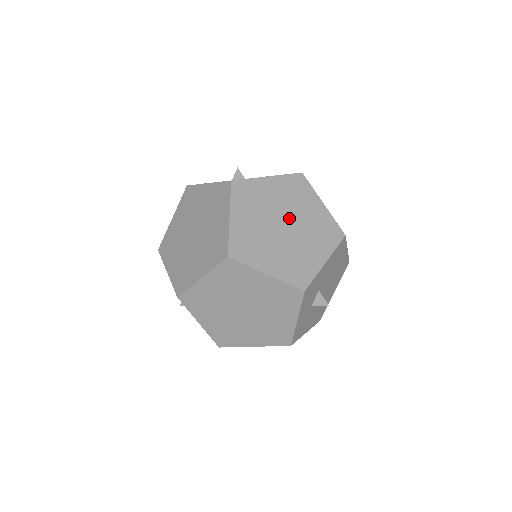
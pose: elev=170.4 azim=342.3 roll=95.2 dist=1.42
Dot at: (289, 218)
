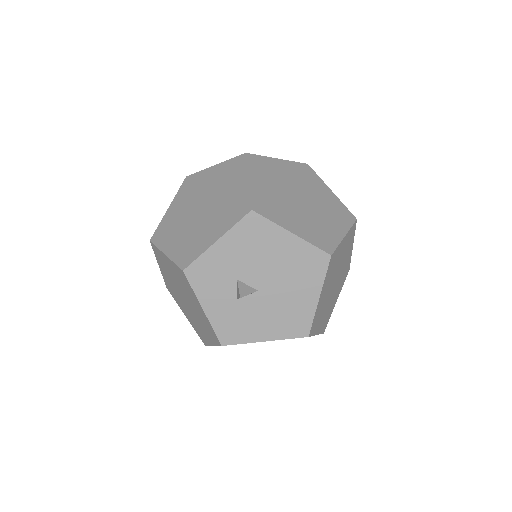
Dot at: (210, 200)
